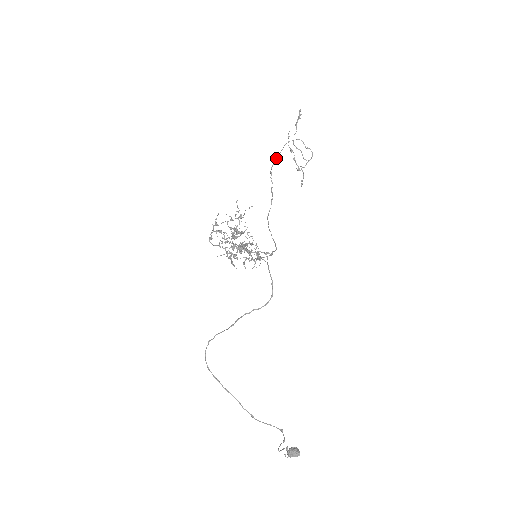
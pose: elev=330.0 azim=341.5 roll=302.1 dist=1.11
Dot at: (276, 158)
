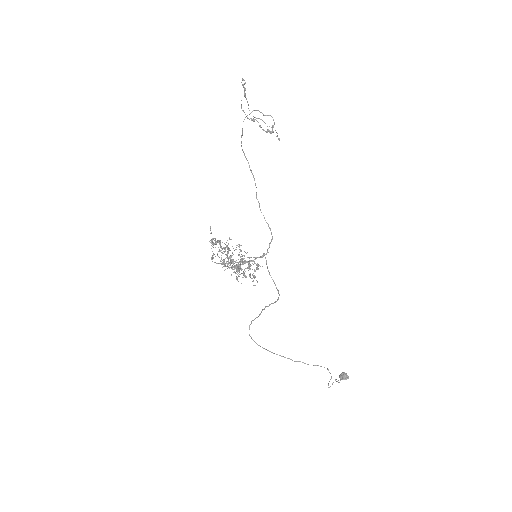
Dot at: (241, 136)
